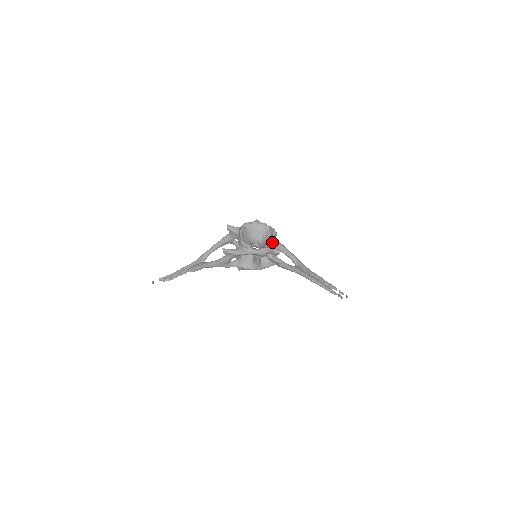
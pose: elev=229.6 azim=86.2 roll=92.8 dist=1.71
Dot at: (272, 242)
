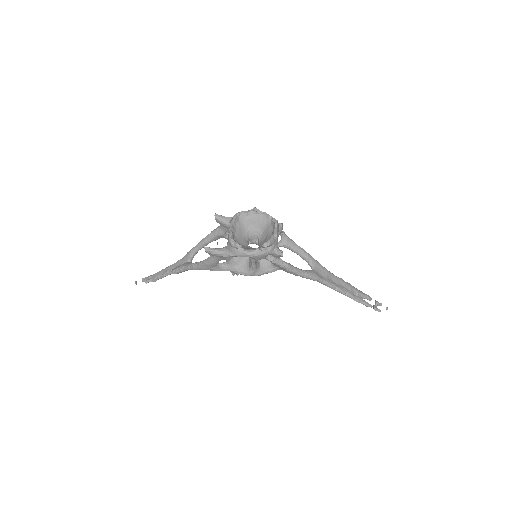
Dot at: (271, 240)
